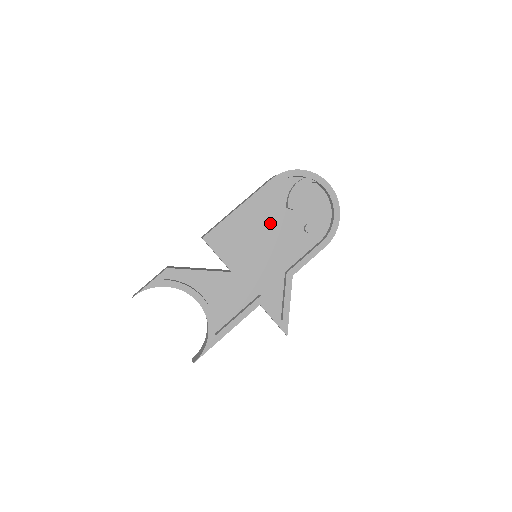
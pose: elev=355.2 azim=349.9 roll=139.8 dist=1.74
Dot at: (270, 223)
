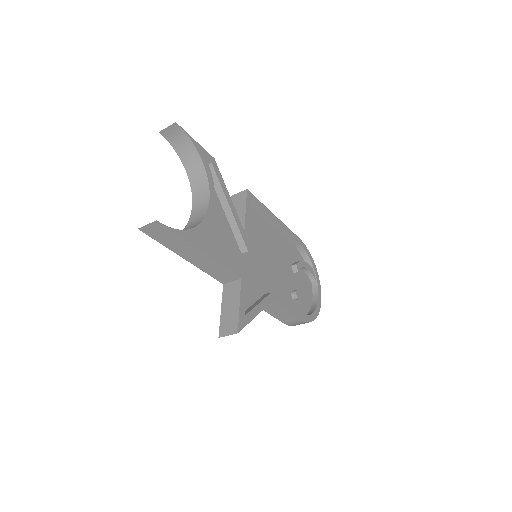
Dot at: (278, 256)
